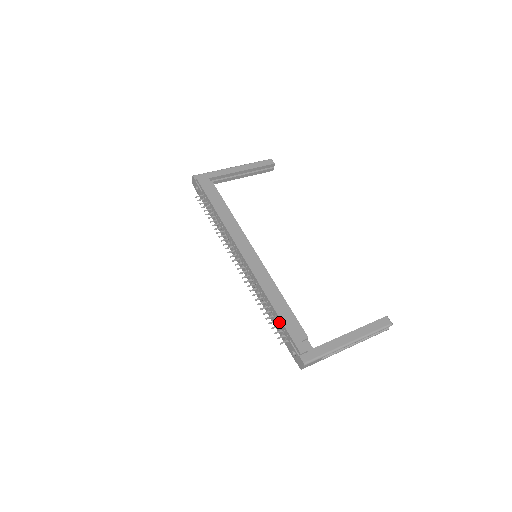
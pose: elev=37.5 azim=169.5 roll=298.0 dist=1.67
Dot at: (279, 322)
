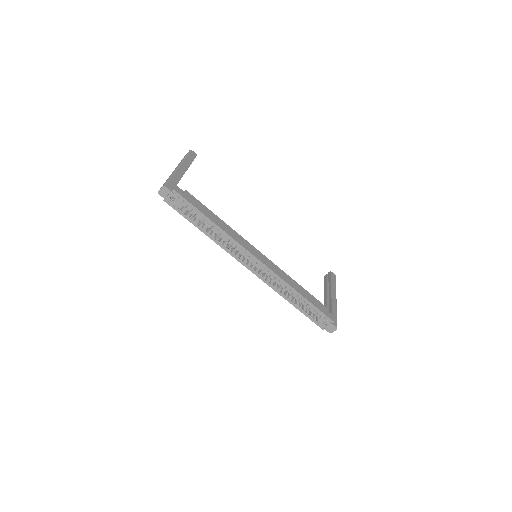
Dot at: (308, 305)
